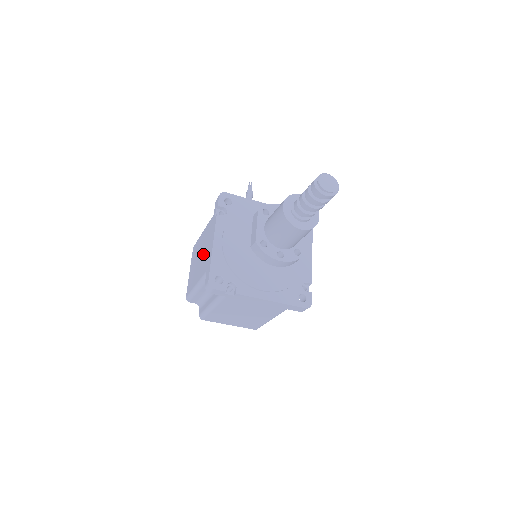
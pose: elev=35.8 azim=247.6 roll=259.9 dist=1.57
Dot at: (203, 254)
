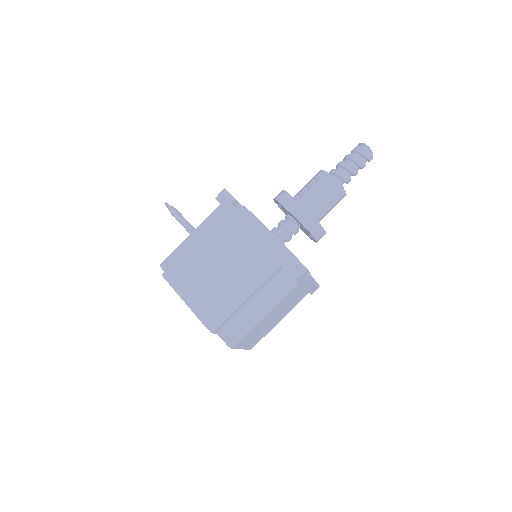
Dot at: (236, 257)
